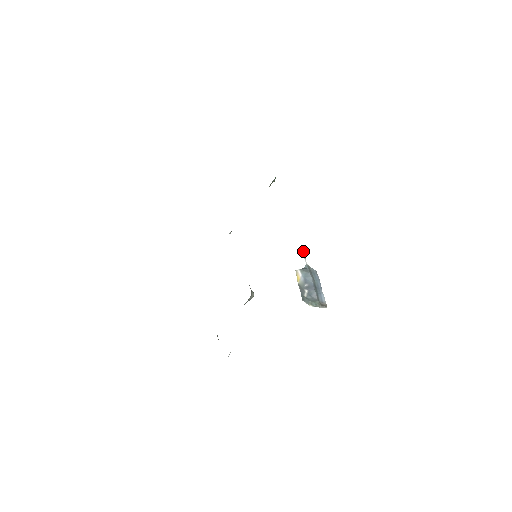
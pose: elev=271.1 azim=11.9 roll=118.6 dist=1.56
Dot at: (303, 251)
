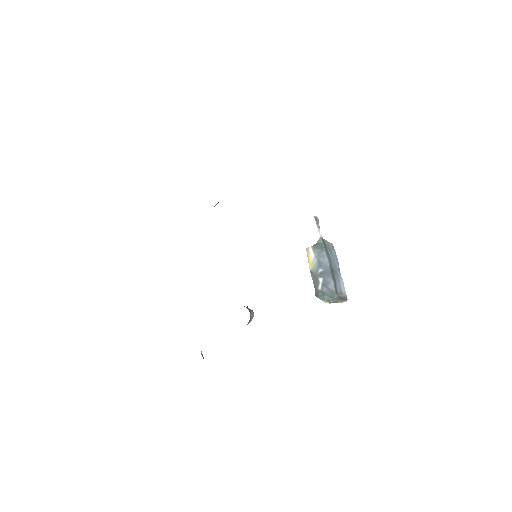
Dot at: (316, 216)
